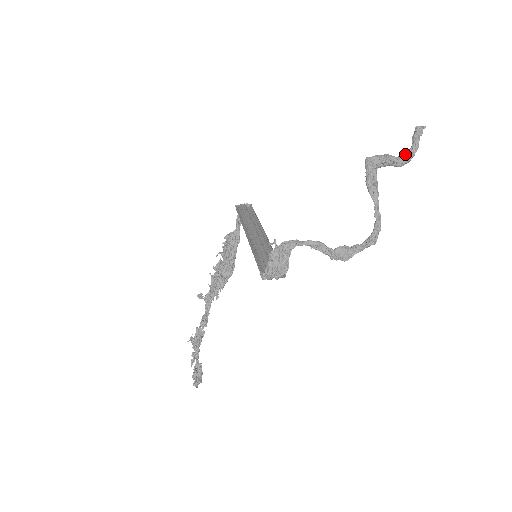
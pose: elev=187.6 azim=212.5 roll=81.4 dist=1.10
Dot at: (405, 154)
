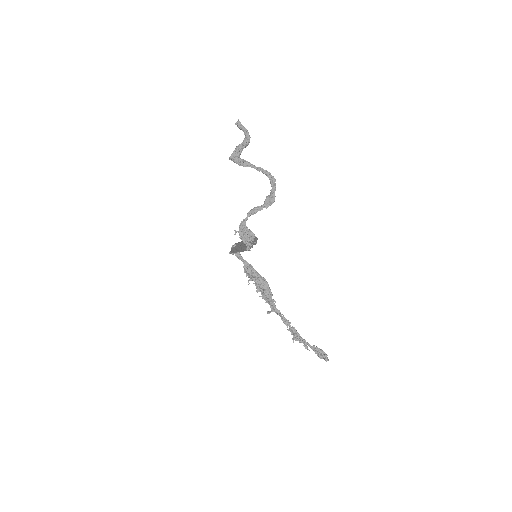
Dot at: (245, 137)
